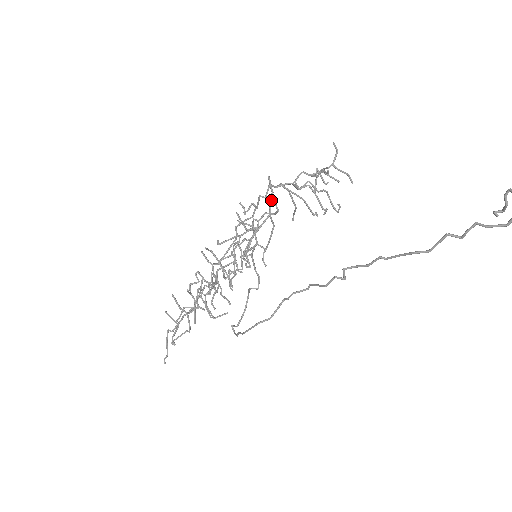
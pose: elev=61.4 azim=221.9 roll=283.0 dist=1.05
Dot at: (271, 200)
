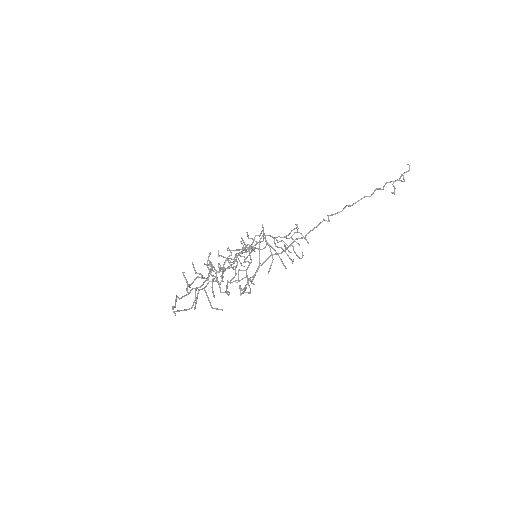
Dot at: occluded
